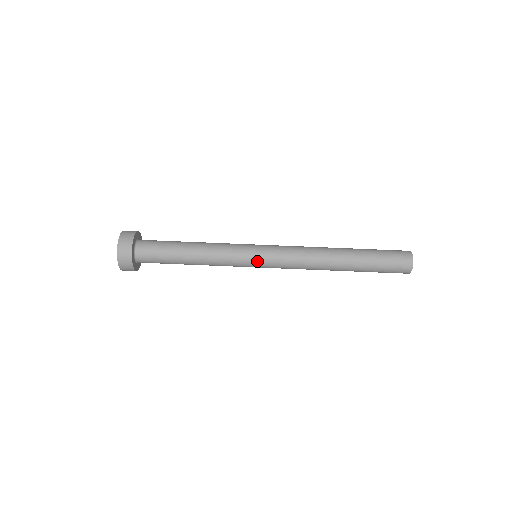
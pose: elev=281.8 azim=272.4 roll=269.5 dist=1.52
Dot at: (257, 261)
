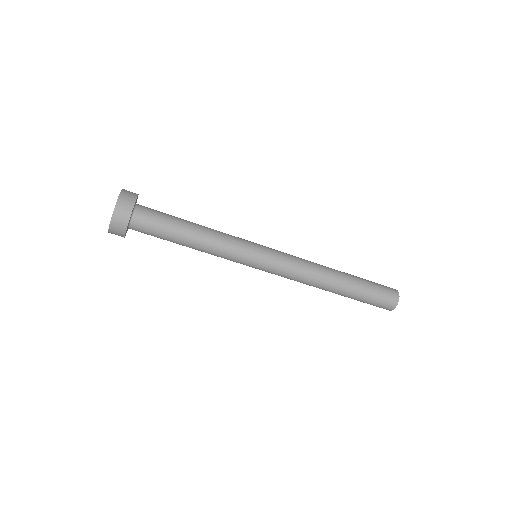
Dot at: (259, 261)
